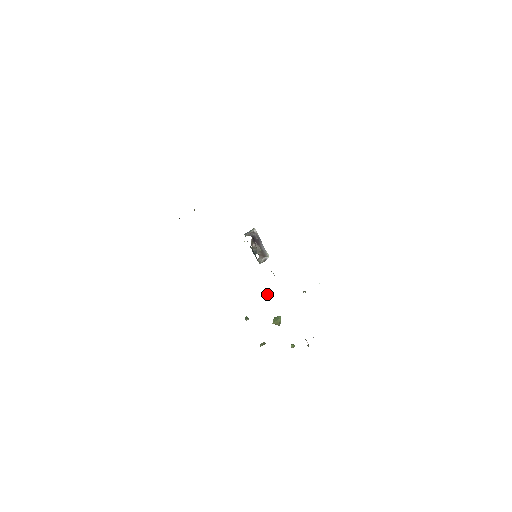
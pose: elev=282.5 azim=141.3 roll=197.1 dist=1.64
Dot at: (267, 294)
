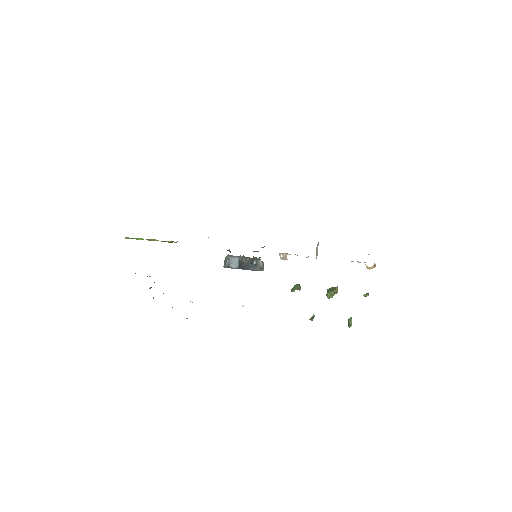
Dot at: (298, 284)
